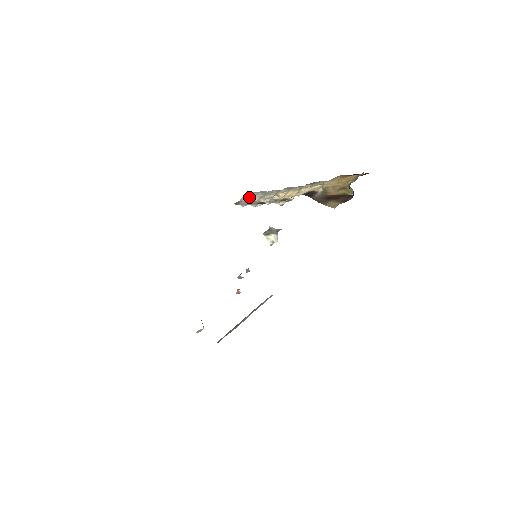
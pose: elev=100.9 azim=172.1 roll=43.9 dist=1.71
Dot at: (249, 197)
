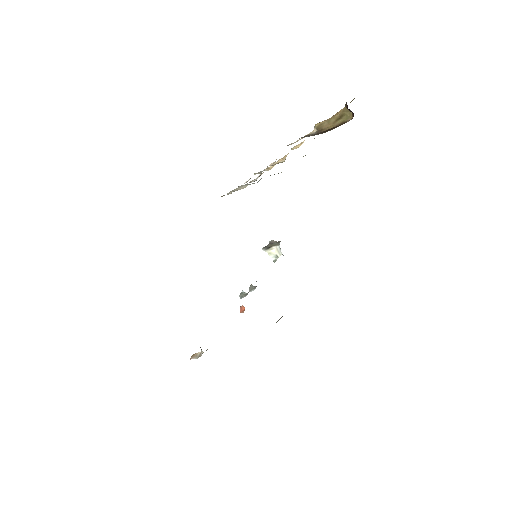
Dot at: (236, 188)
